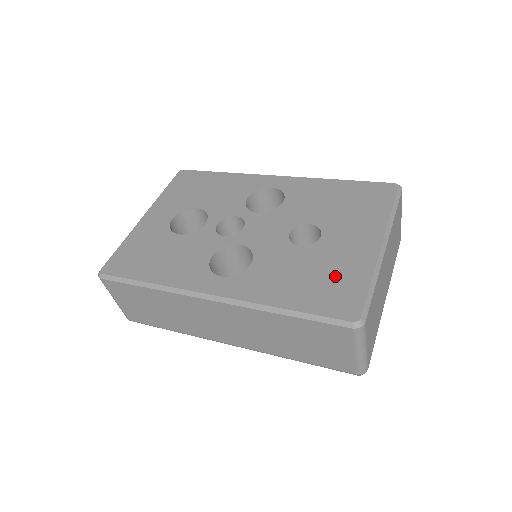
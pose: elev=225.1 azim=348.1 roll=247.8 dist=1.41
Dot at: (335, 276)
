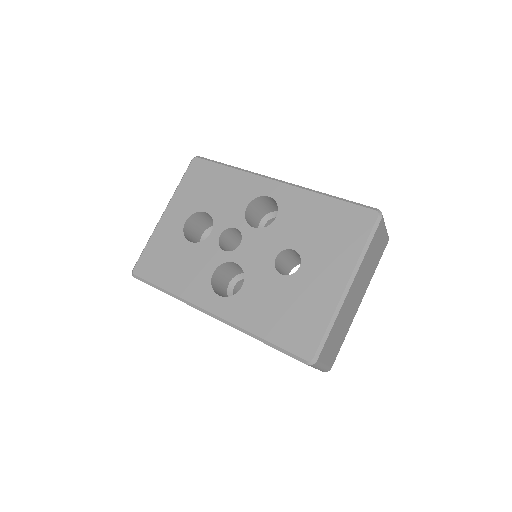
Dot at: (303, 313)
